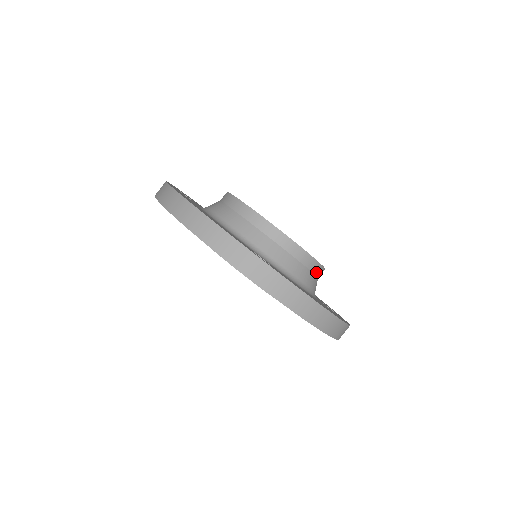
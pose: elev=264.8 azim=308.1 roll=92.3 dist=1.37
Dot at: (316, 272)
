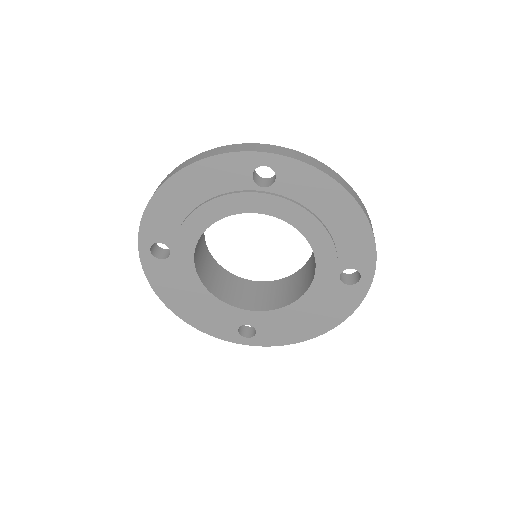
Dot at: occluded
